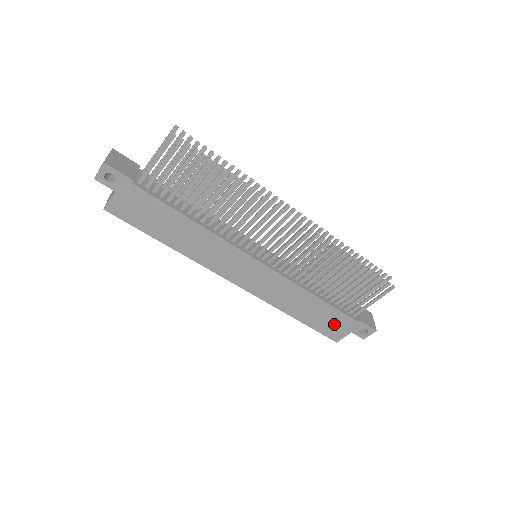
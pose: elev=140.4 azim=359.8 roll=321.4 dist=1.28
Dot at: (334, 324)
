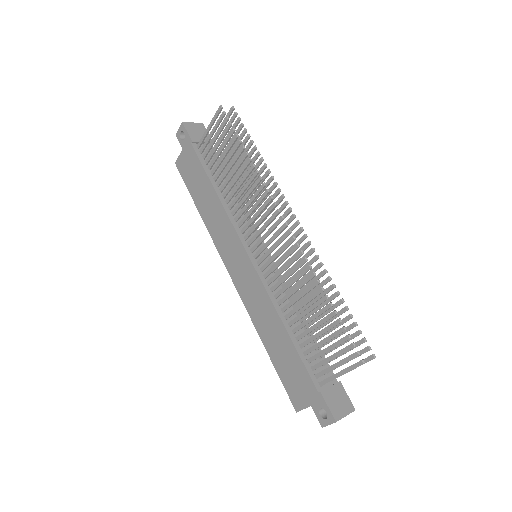
Dot at: (296, 380)
